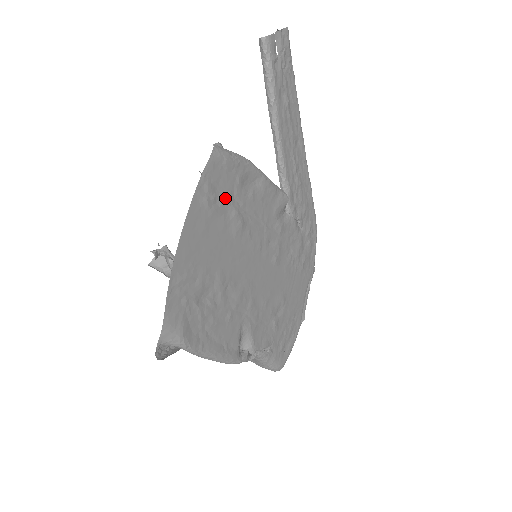
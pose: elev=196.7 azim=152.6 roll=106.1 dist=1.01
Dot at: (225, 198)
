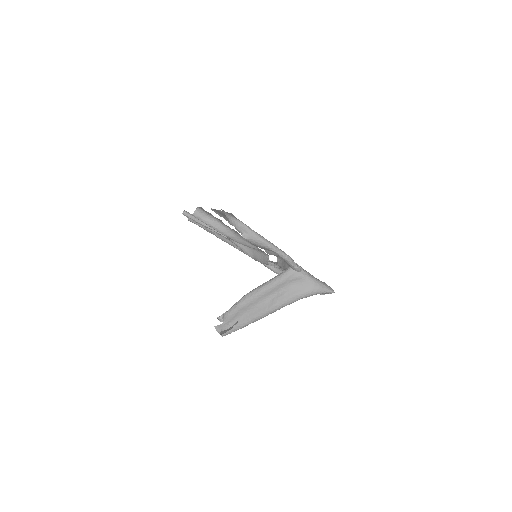
Dot at: (212, 216)
